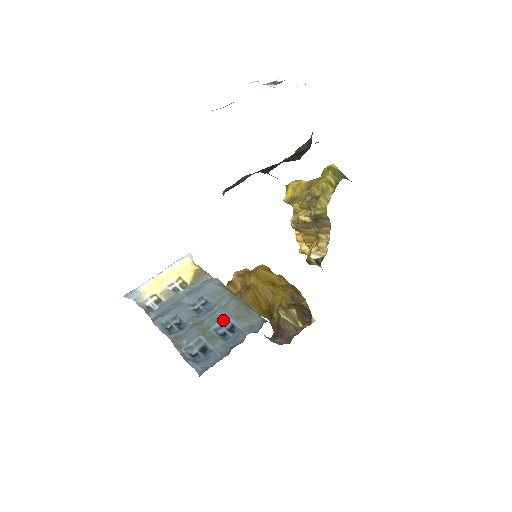
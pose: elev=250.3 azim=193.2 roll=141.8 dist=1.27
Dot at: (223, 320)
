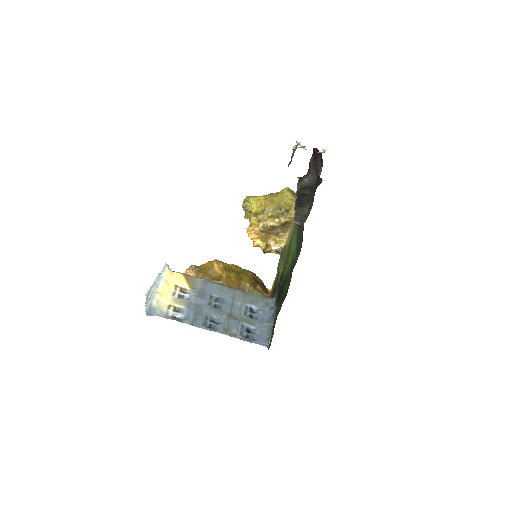
Dot at: (244, 307)
